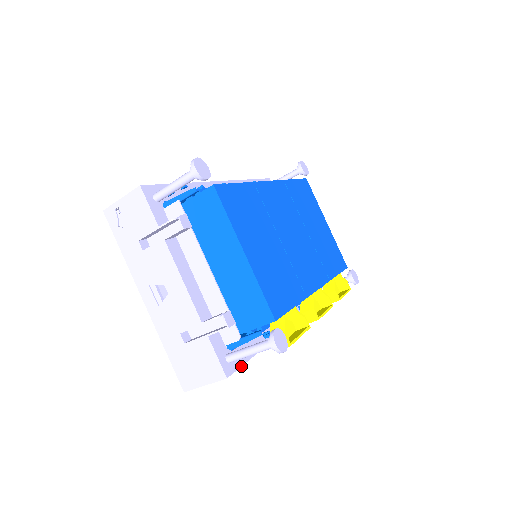
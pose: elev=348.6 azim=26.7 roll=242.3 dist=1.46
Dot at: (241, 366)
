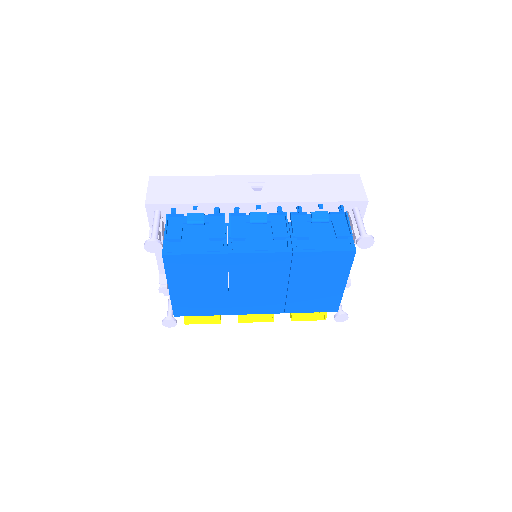
Dot at: occluded
